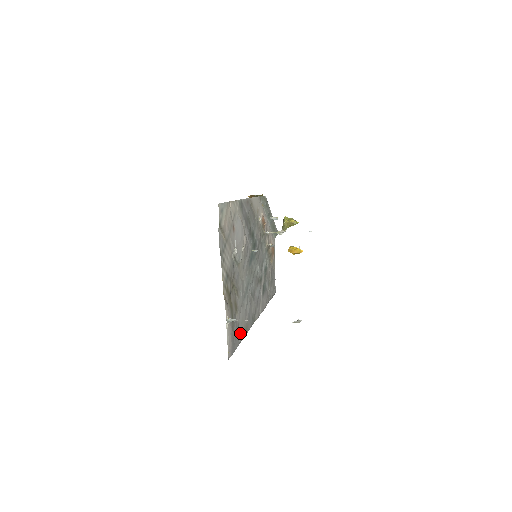
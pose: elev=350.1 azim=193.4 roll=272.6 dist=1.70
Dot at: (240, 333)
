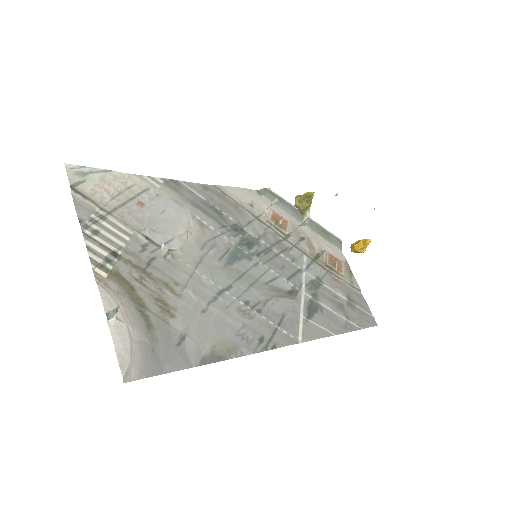
Dot at: (194, 351)
